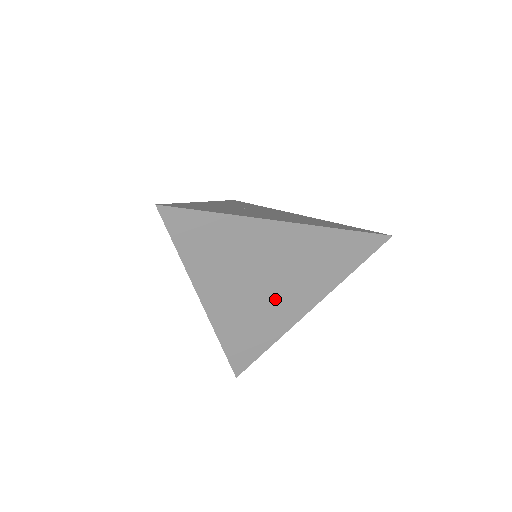
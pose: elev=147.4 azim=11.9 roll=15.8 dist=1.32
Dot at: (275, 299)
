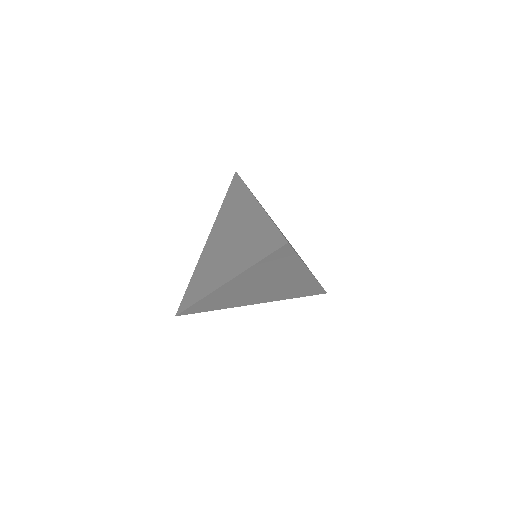
Dot at: (253, 295)
